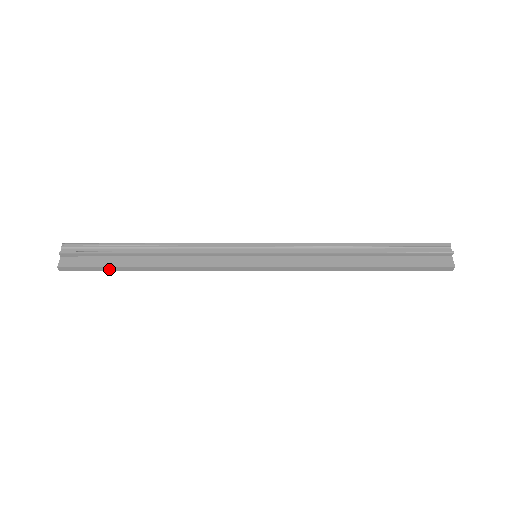
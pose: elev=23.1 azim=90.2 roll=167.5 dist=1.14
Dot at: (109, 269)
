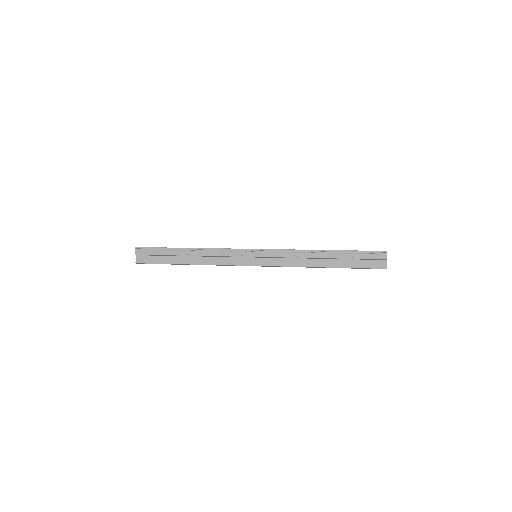
Dot at: occluded
